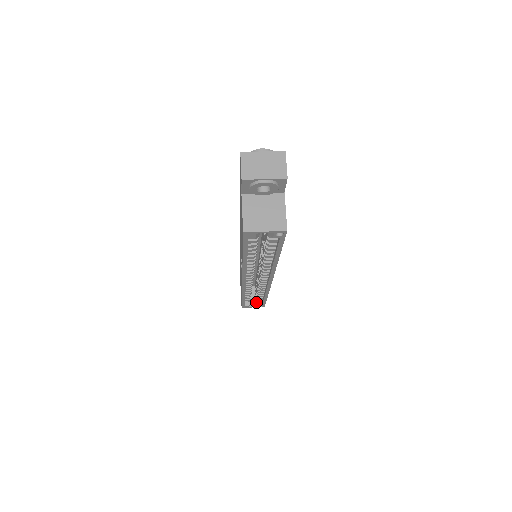
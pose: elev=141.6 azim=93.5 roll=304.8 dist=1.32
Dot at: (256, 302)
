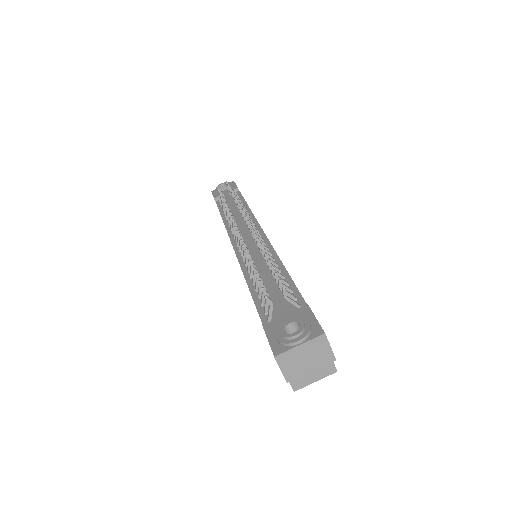
Dot at: occluded
